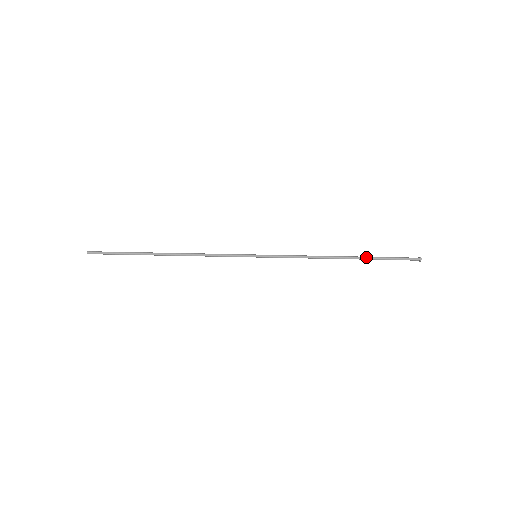
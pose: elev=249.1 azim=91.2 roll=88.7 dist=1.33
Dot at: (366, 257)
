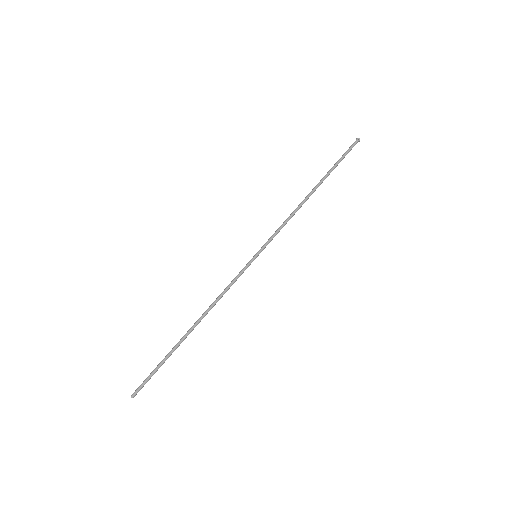
Dot at: (326, 175)
